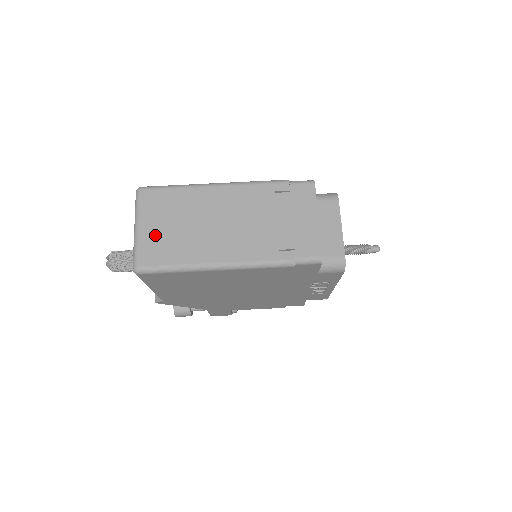
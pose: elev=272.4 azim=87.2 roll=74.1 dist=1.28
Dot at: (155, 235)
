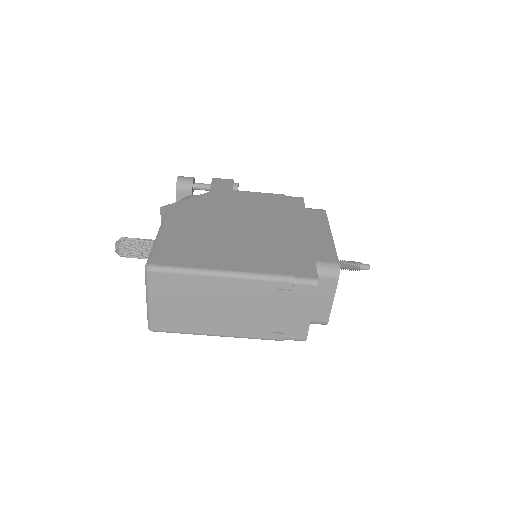
Dot at: (166, 310)
